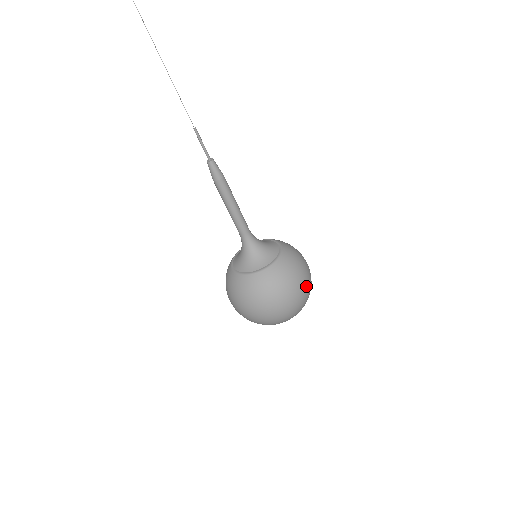
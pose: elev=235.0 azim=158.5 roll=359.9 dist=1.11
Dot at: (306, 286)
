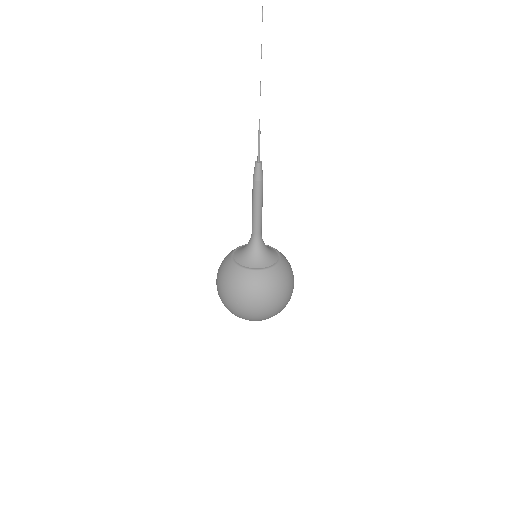
Dot at: (278, 304)
